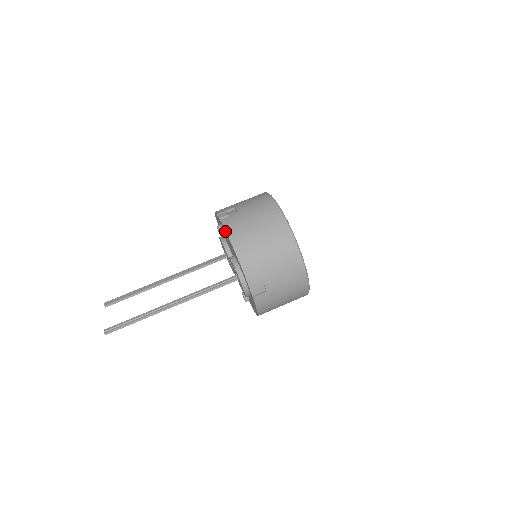
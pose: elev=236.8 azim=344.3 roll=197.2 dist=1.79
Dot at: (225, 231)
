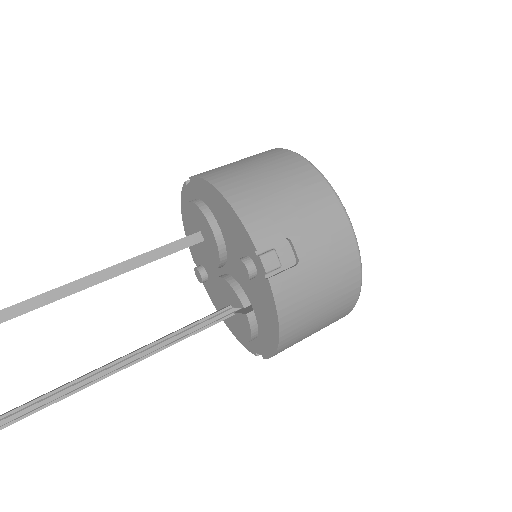
Dot at: (272, 303)
